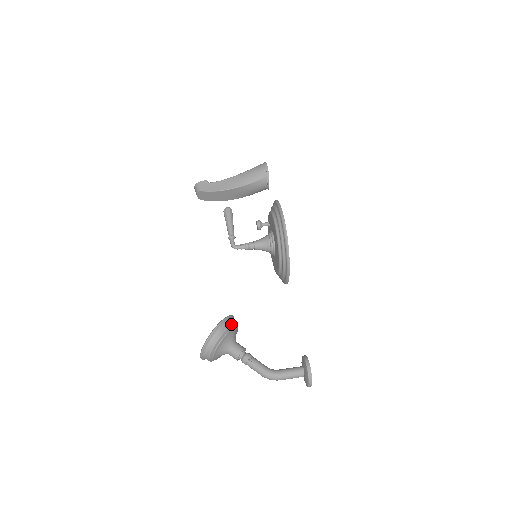
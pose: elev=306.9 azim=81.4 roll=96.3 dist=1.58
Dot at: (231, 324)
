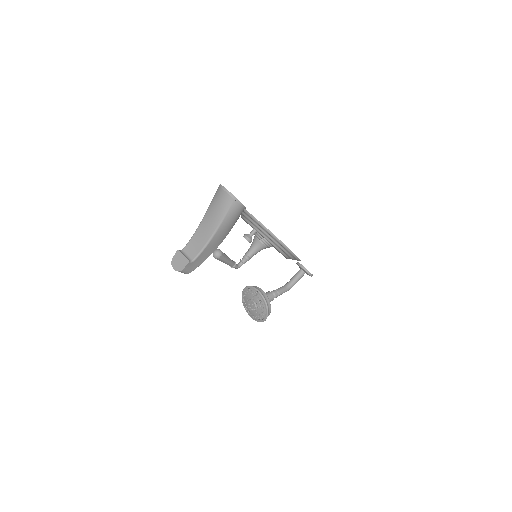
Dot at: (270, 305)
